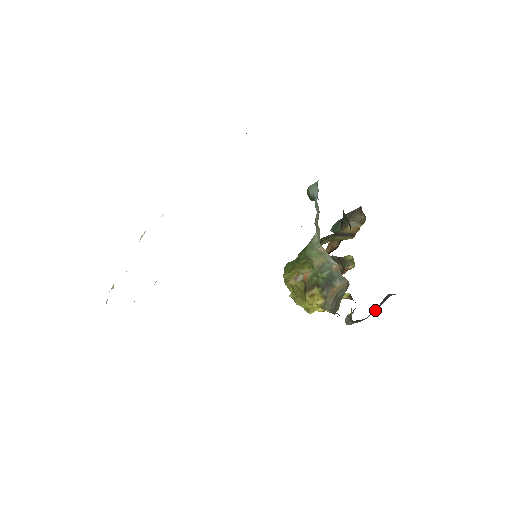
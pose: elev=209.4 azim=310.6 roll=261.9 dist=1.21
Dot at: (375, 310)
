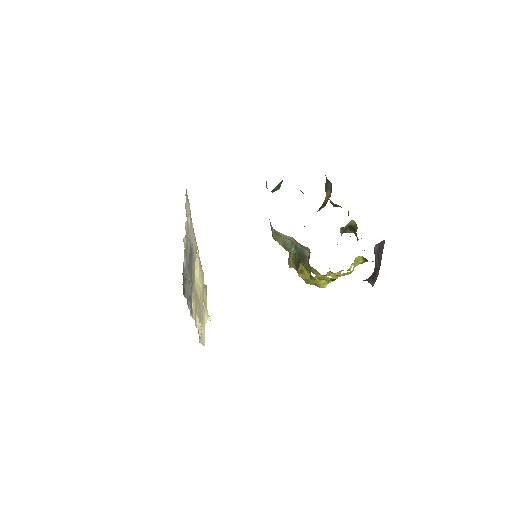
Dot at: (380, 263)
